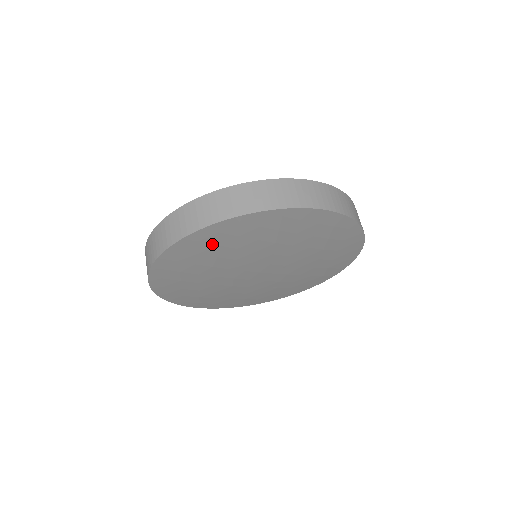
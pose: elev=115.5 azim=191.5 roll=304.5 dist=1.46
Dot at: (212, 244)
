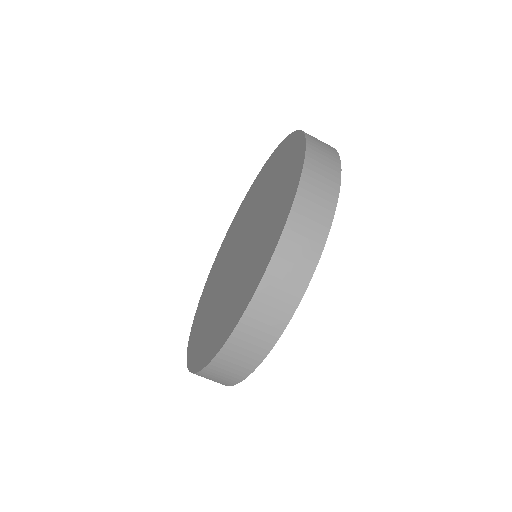
Dot at: occluded
